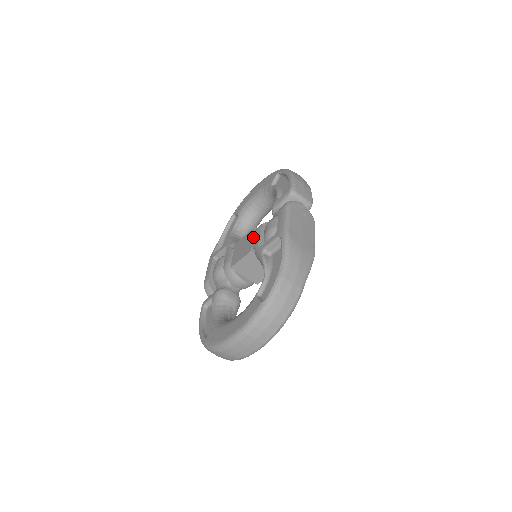
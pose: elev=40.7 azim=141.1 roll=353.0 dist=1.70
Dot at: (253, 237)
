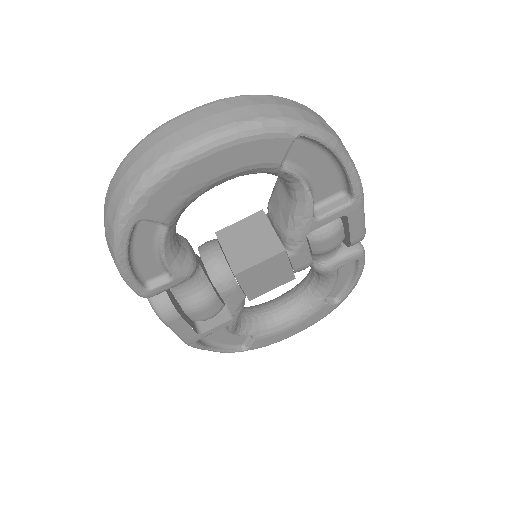
Dot at: occluded
